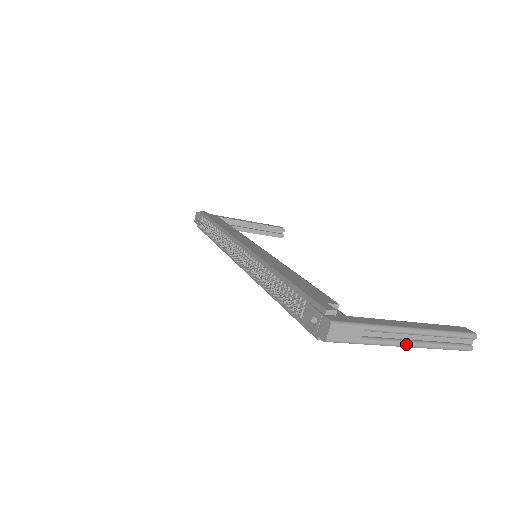
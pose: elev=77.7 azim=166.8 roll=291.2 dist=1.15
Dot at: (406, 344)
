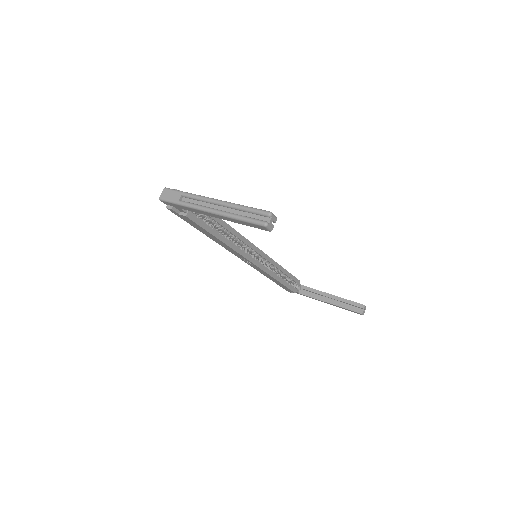
Dot at: (209, 209)
